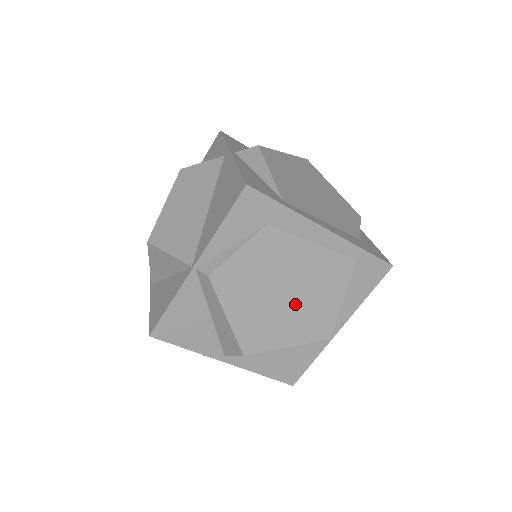
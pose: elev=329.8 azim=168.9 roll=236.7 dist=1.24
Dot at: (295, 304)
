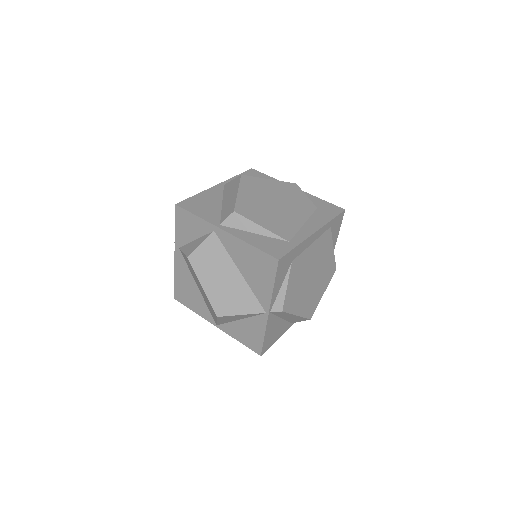
Dot at: (318, 275)
